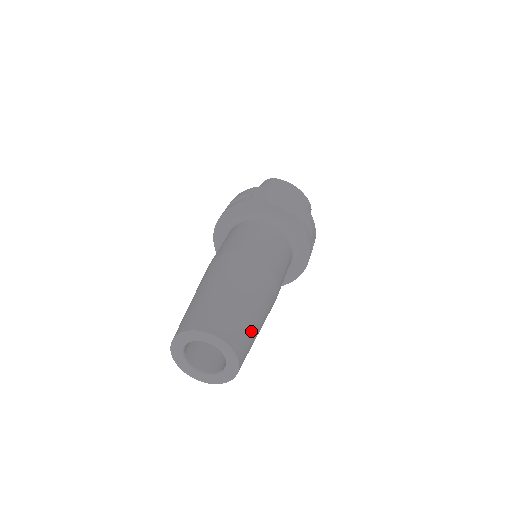
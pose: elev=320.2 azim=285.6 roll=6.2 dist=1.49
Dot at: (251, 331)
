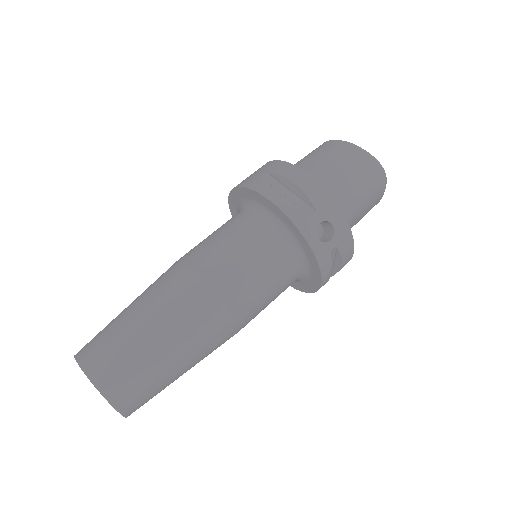
Dot at: (137, 359)
